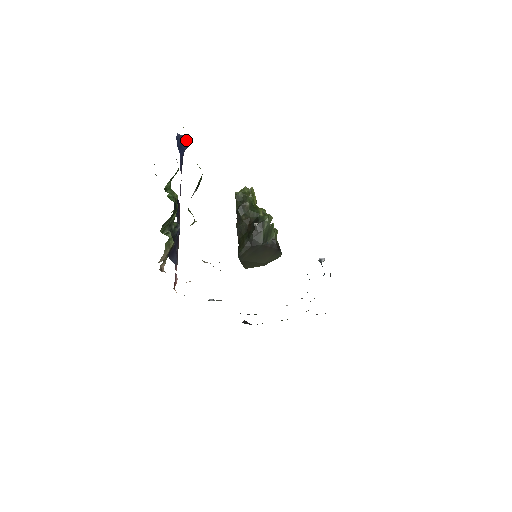
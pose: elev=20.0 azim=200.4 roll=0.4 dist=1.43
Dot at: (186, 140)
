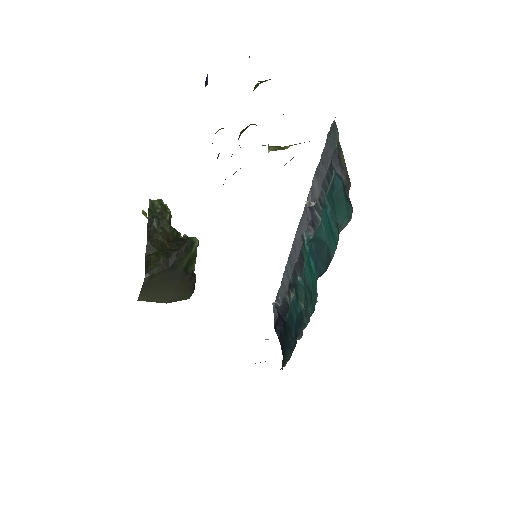
Dot at: (207, 78)
